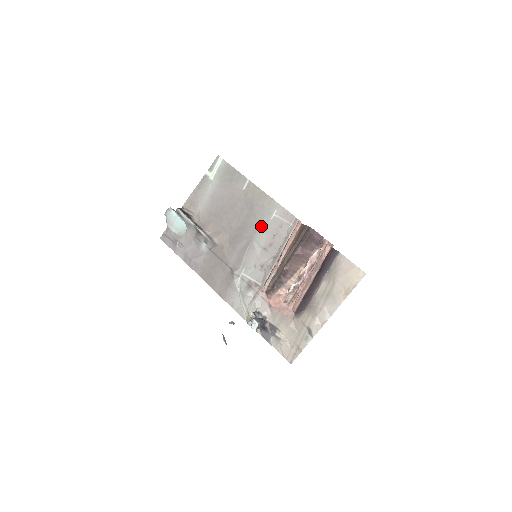
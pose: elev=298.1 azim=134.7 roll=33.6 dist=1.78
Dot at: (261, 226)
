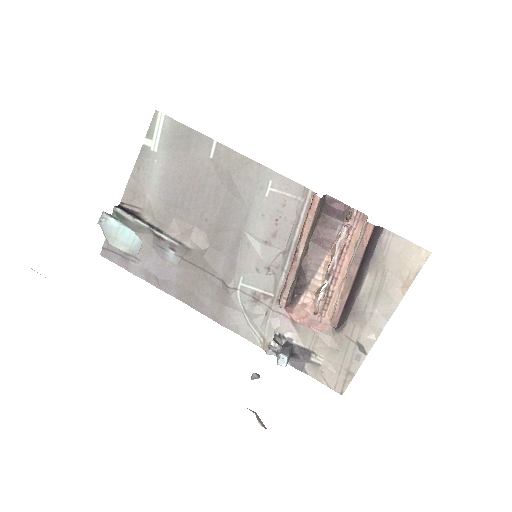
Dot at: (253, 210)
